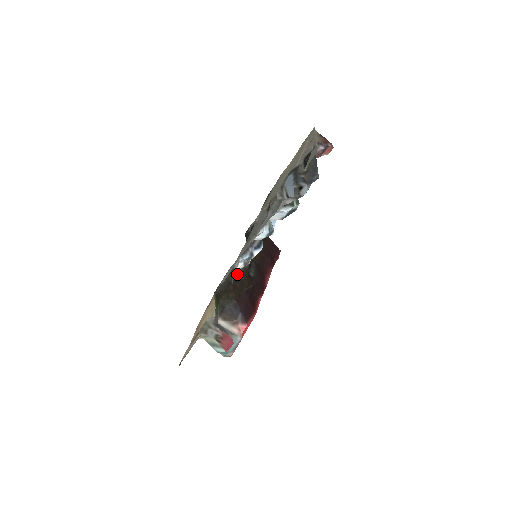
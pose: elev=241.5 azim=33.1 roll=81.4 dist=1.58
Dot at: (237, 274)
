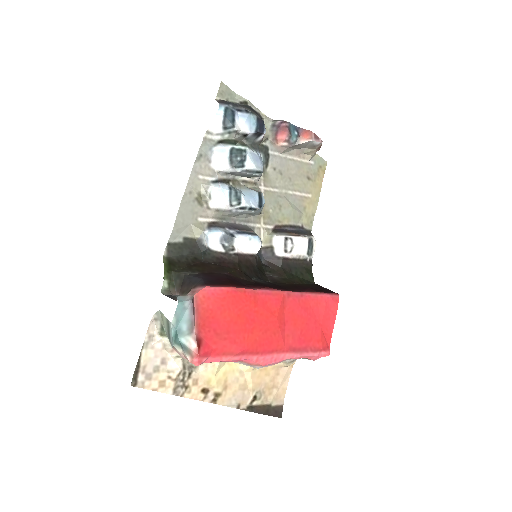
Dot at: (212, 256)
